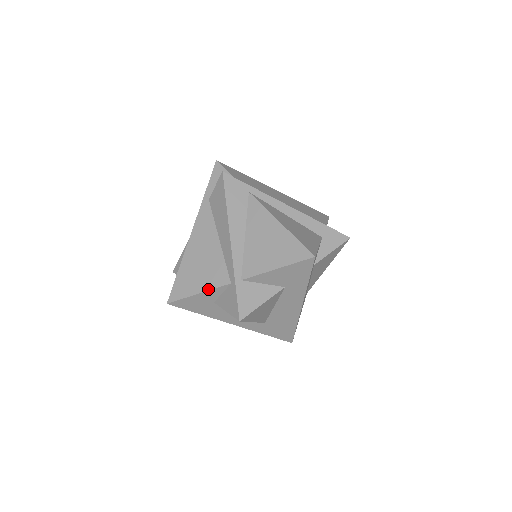
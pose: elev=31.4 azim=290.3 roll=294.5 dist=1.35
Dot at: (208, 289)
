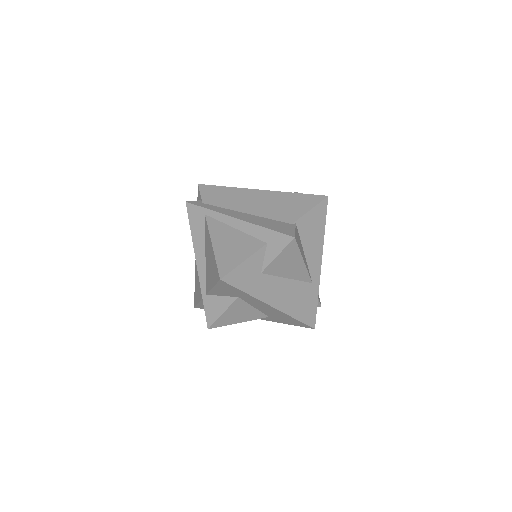
Dot at: (200, 299)
